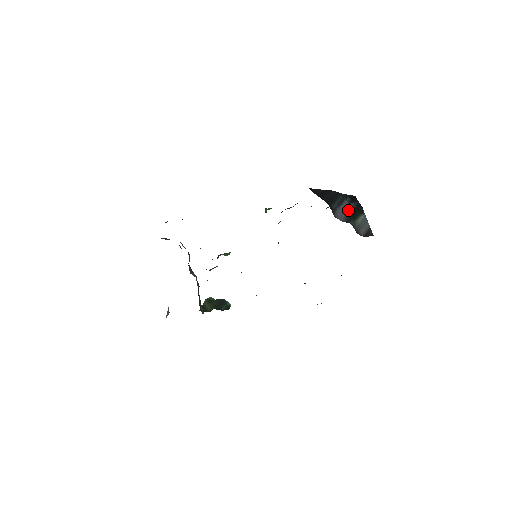
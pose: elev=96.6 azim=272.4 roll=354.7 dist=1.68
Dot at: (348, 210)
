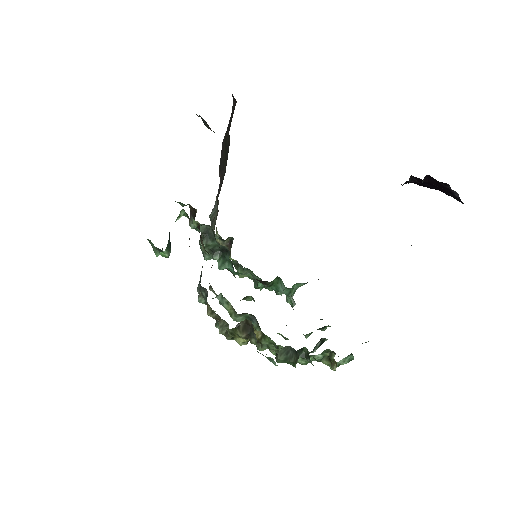
Dot at: occluded
